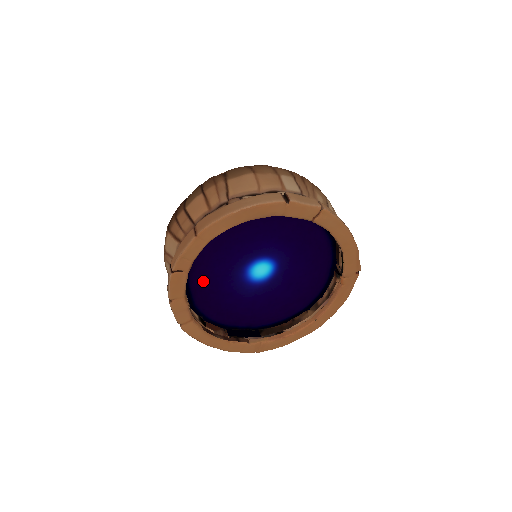
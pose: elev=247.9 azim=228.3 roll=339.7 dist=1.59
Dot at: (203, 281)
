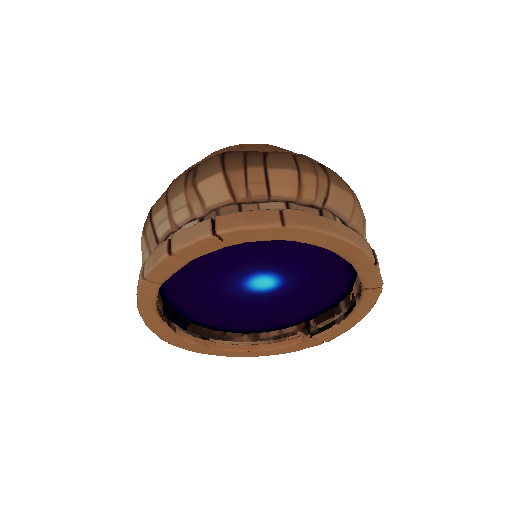
Dot at: (209, 253)
